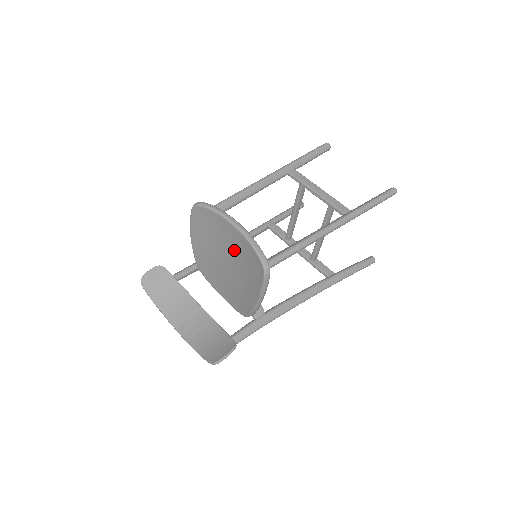
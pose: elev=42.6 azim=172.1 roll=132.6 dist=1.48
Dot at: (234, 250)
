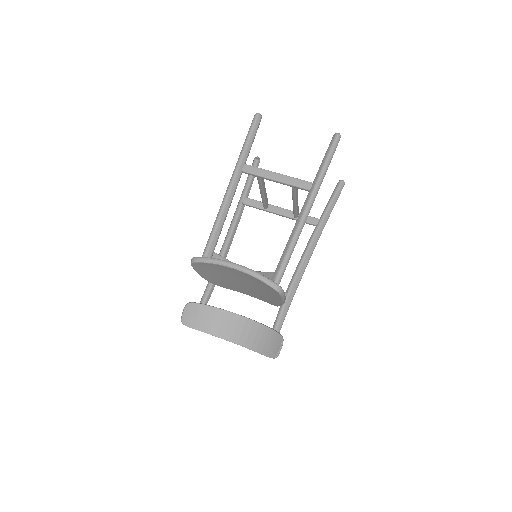
Dot at: (243, 279)
